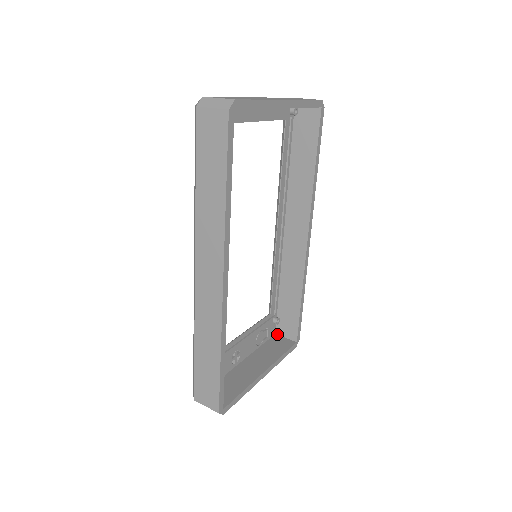
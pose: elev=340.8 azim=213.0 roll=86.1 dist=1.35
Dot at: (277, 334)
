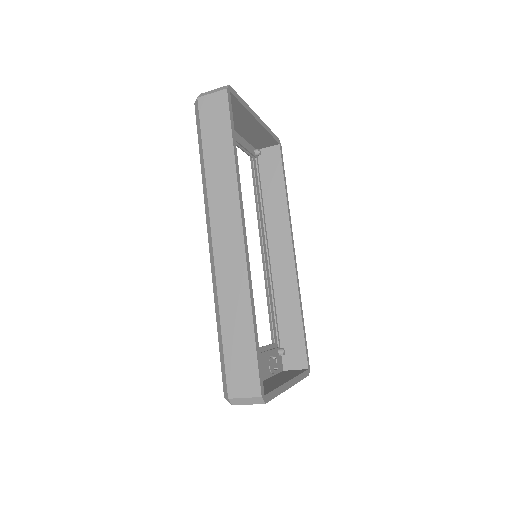
Dot at: (285, 370)
